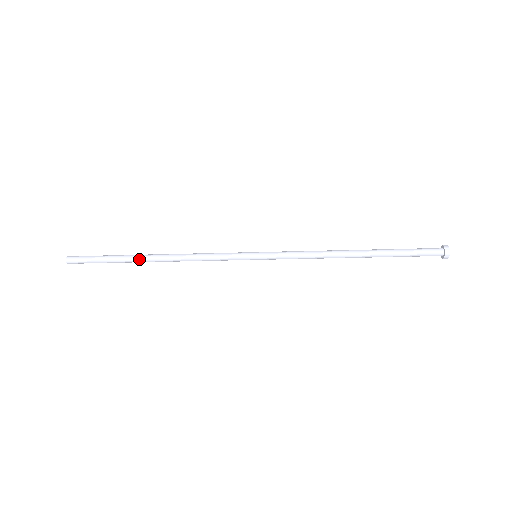
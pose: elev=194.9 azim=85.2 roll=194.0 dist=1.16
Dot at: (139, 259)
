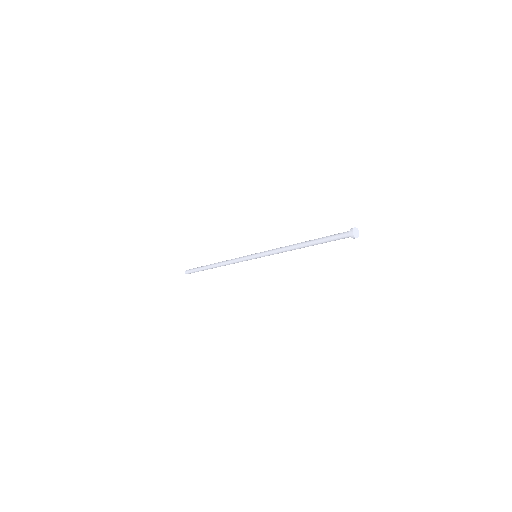
Dot at: (209, 267)
